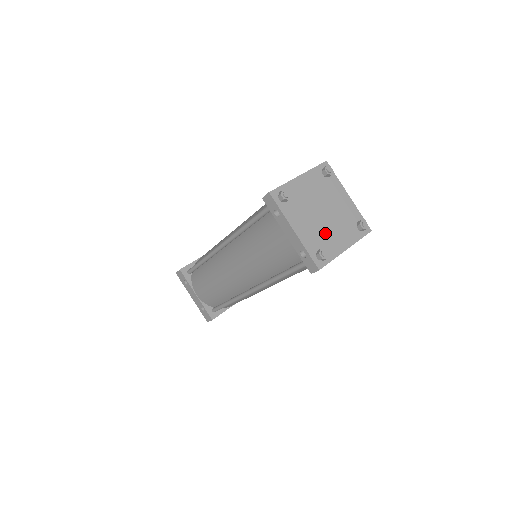
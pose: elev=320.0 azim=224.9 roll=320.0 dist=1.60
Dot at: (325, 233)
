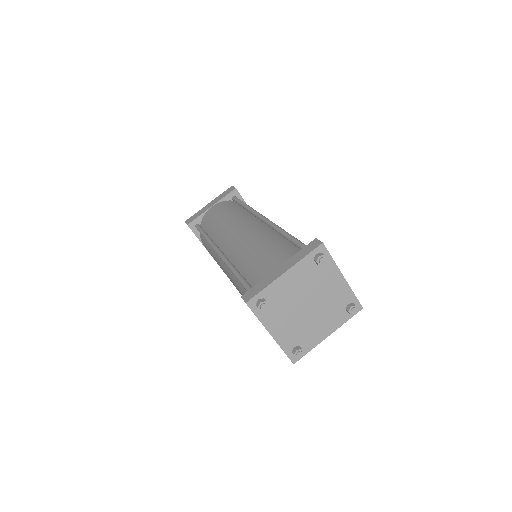
Dot at: (306, 327)
